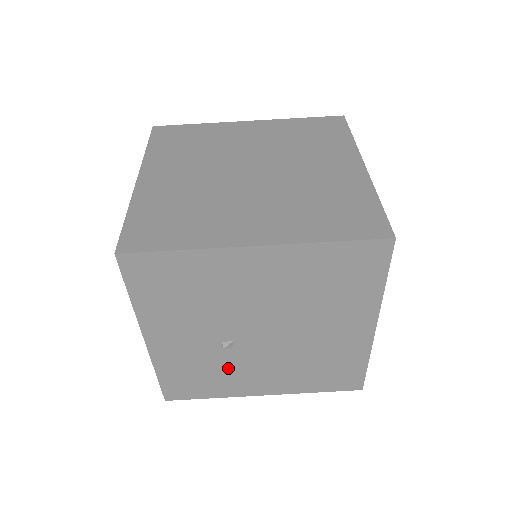
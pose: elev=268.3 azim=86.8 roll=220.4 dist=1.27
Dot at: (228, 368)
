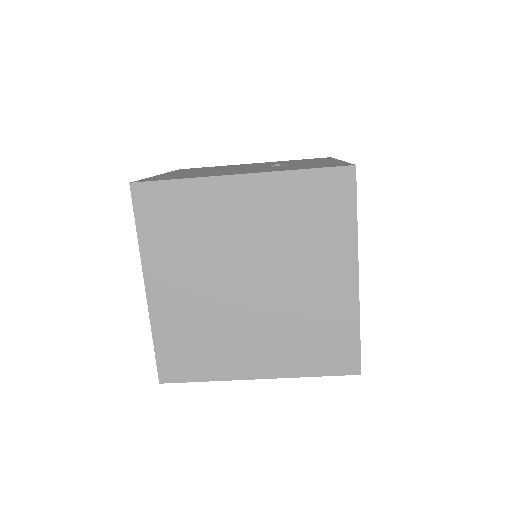
Dot at: occluded
